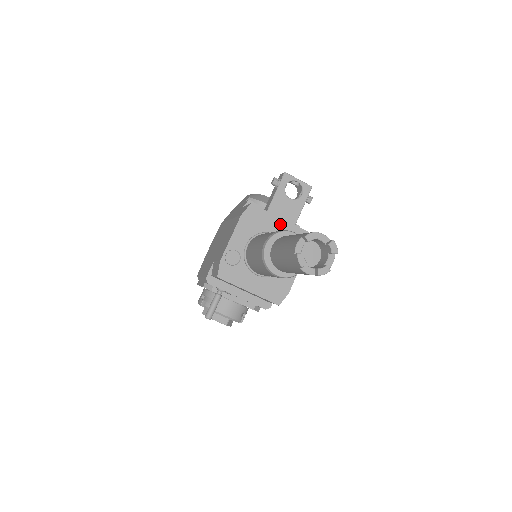
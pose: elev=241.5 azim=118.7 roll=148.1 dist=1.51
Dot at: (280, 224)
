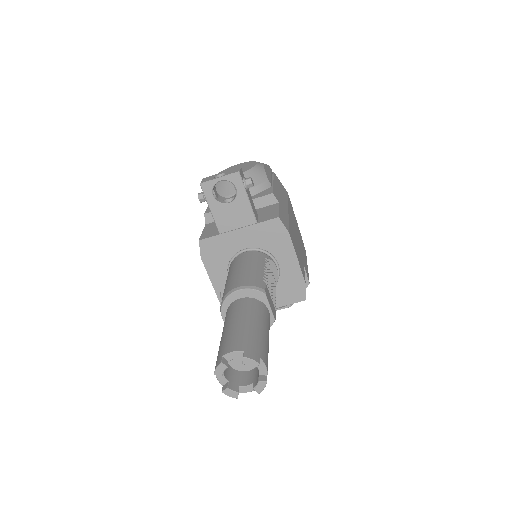
Dot at: (241, 235)
